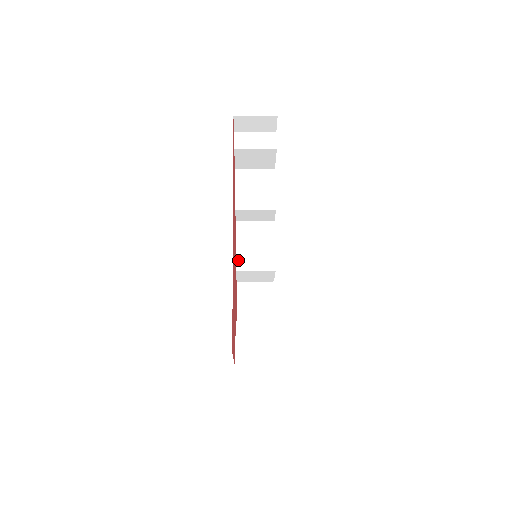
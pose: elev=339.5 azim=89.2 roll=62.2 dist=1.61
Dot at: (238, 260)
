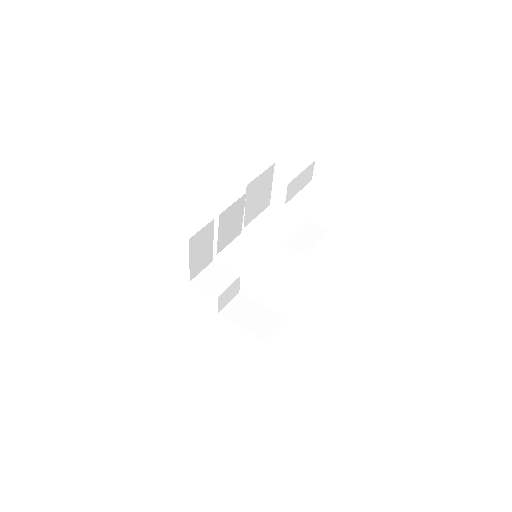
Dot at: (219, 246)
